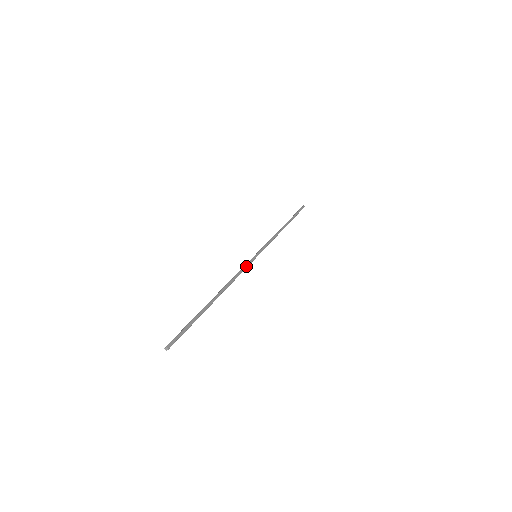
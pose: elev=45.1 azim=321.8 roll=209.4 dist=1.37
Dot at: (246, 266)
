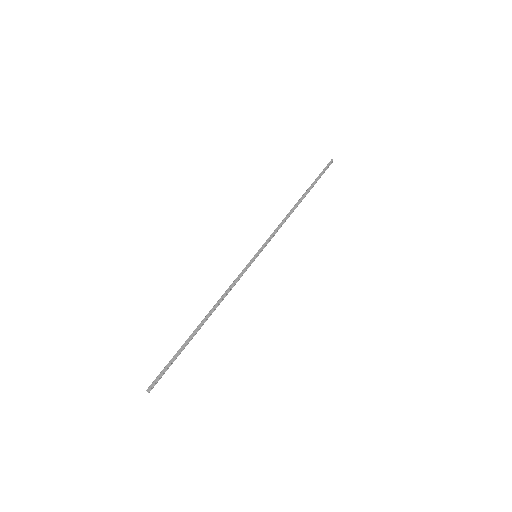
Dot at: (241, 274)
